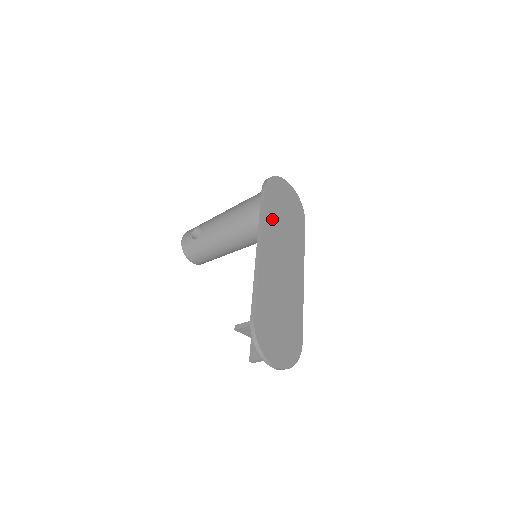
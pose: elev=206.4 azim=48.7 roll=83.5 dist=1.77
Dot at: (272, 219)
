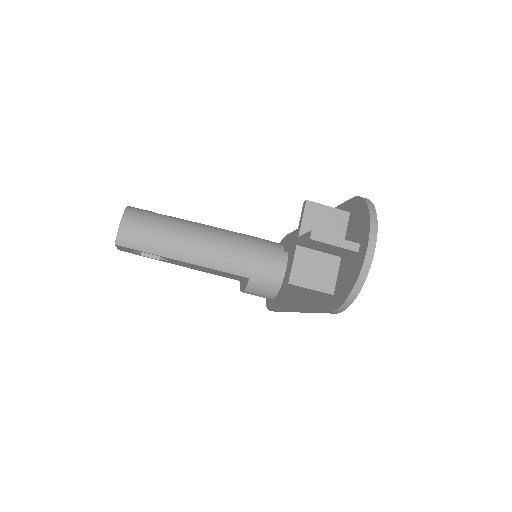
Dot at: occluded
